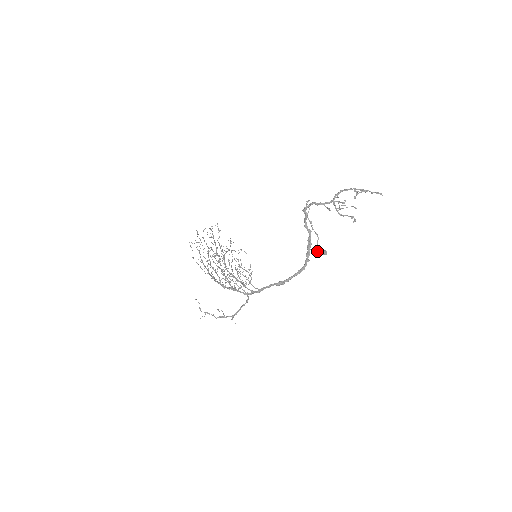
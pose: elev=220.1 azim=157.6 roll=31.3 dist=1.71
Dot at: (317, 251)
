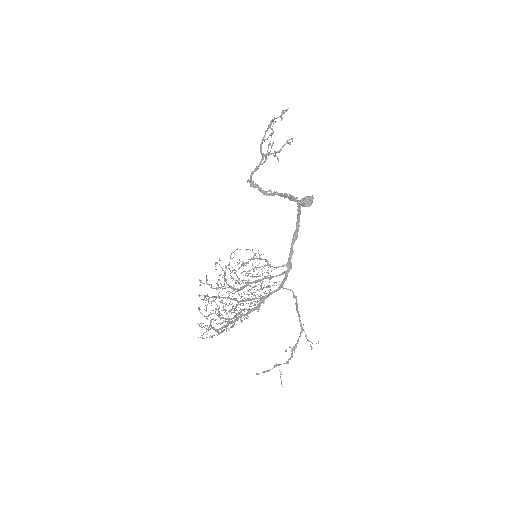
Dot at: (303, 204)
